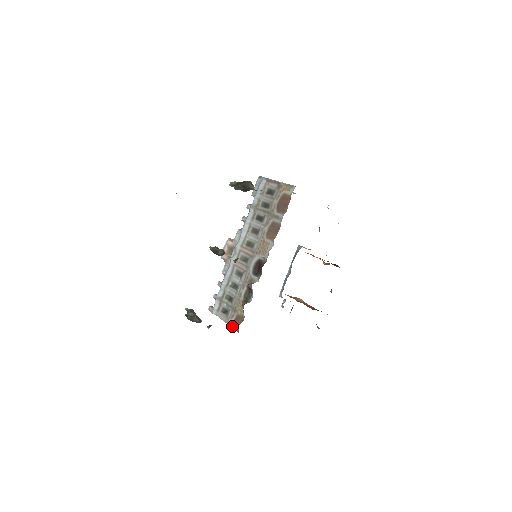
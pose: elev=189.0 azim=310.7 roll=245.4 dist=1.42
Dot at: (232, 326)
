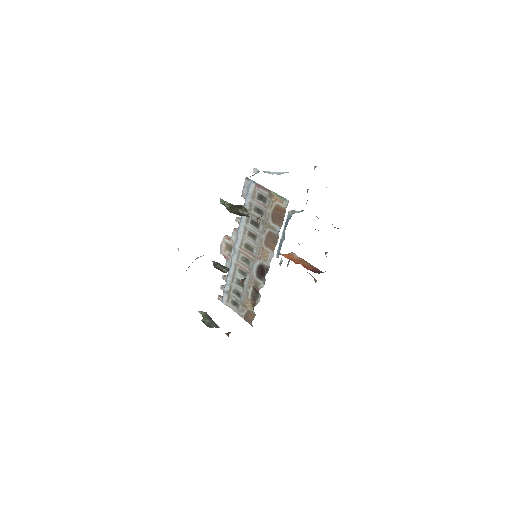
Dot at: (245, 319)
